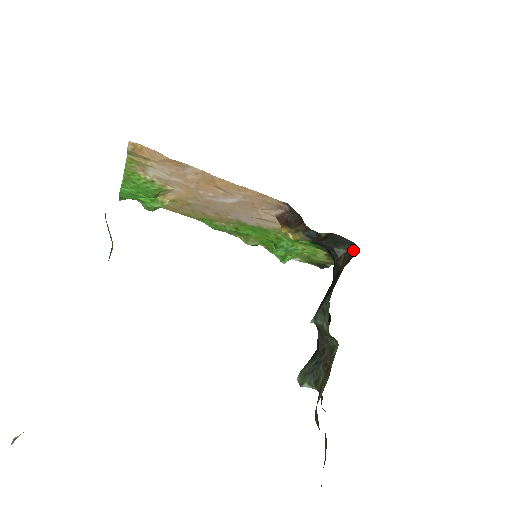
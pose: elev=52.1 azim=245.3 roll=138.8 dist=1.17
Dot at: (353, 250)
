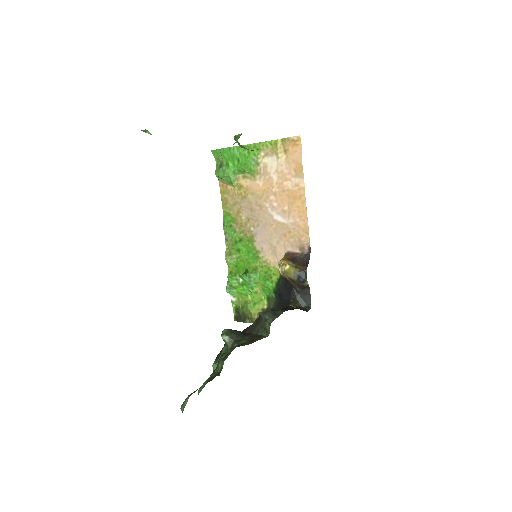
Dot at: (306, 309)
